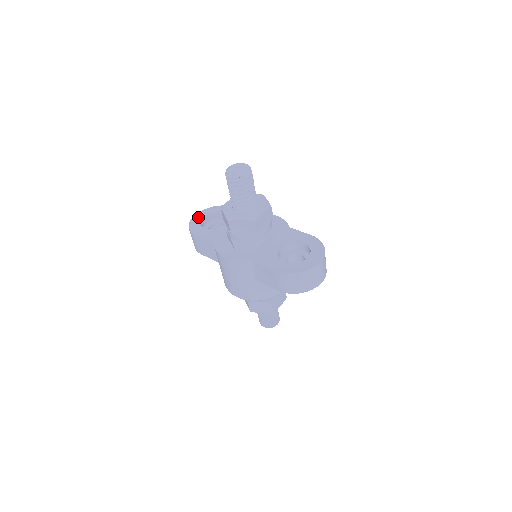
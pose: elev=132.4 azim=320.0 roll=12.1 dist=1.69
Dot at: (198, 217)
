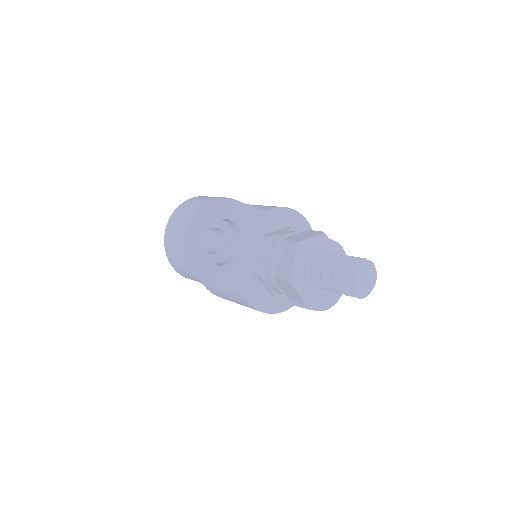
Dot at: (194, 241)
